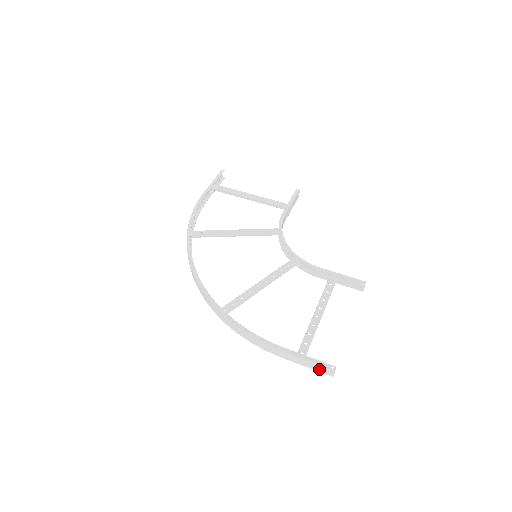
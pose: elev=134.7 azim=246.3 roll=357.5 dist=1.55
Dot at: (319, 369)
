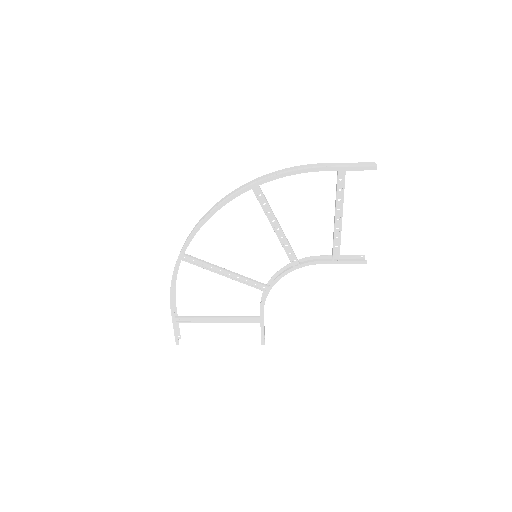
Dot at: (362, 165)
